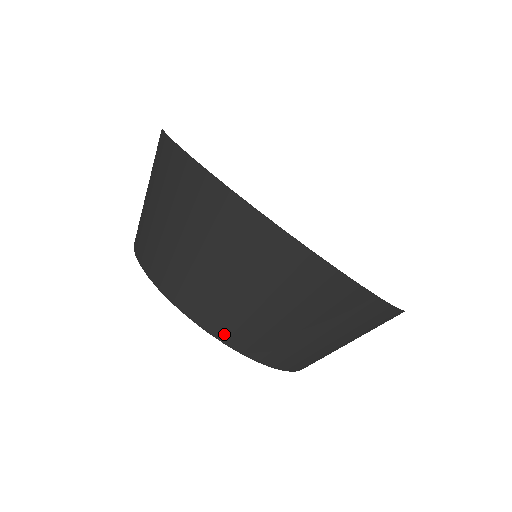
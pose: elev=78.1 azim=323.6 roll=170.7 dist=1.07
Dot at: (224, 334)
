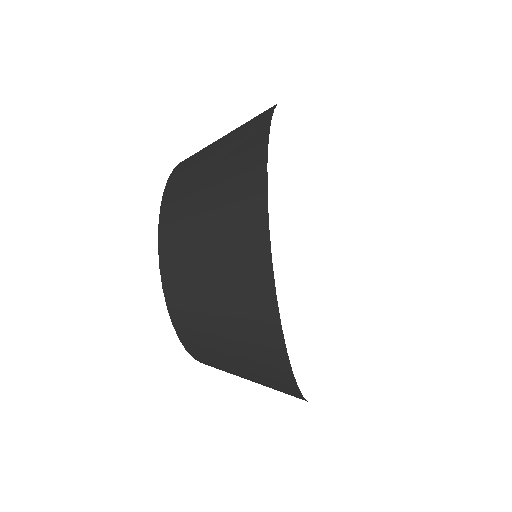
Dot at: occluded
